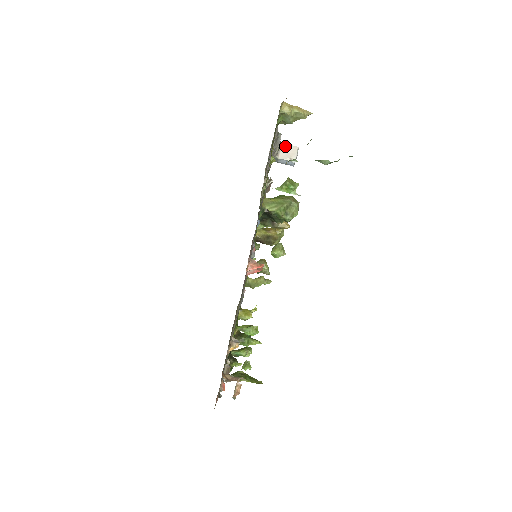
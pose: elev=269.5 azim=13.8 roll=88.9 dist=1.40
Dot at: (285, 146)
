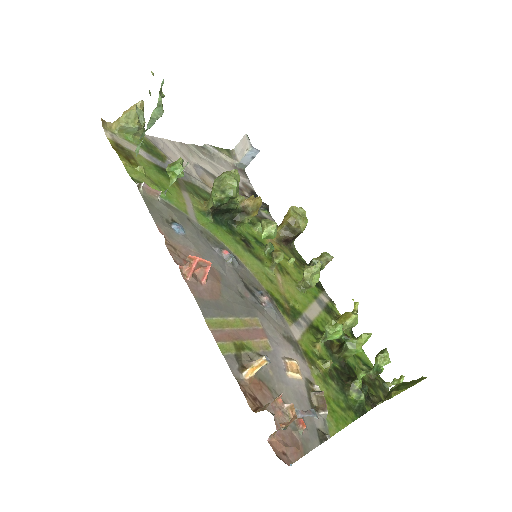
Dot at: (237, 148)
